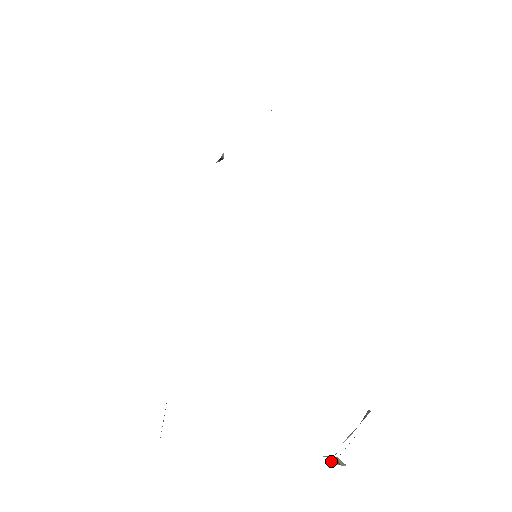
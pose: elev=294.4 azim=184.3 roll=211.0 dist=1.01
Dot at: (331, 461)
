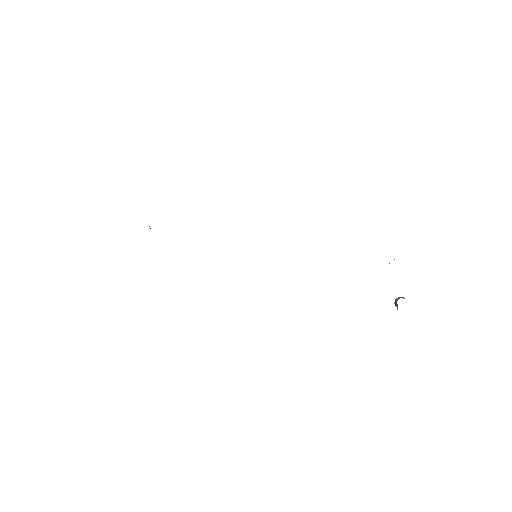
Dot at: occluded
